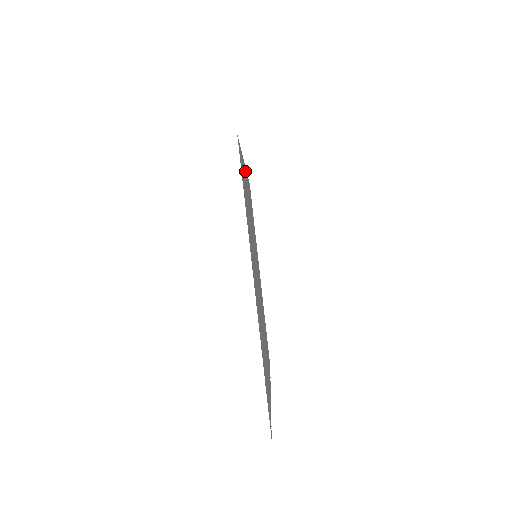
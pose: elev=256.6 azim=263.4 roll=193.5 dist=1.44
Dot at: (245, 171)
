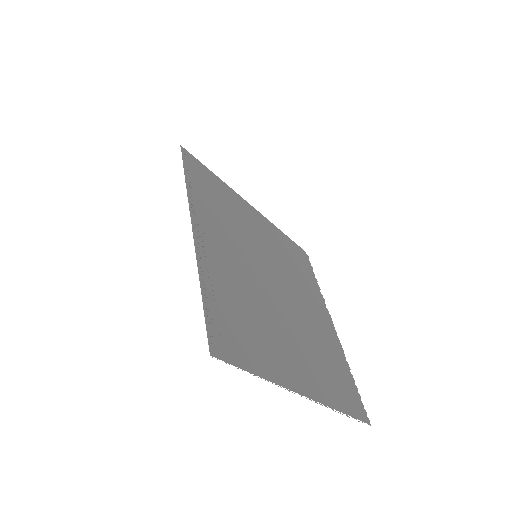
Dot at: (200, 244)
